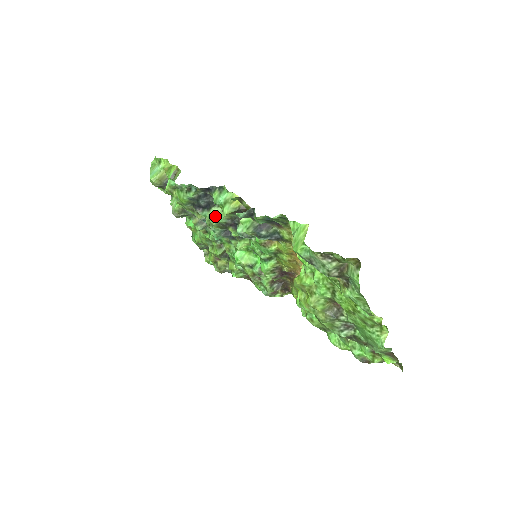
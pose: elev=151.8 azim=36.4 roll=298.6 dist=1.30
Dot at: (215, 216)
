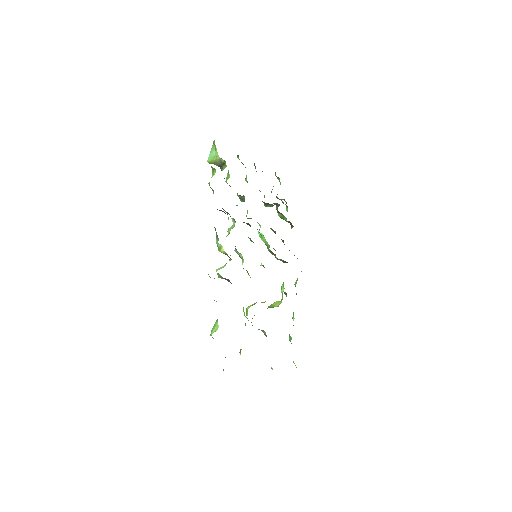
Dot at: (233, 222)
